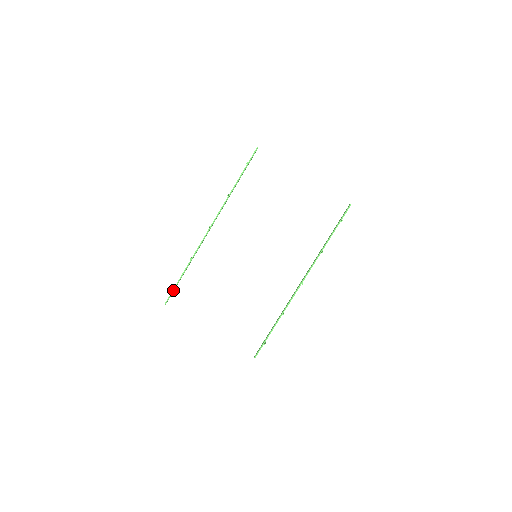
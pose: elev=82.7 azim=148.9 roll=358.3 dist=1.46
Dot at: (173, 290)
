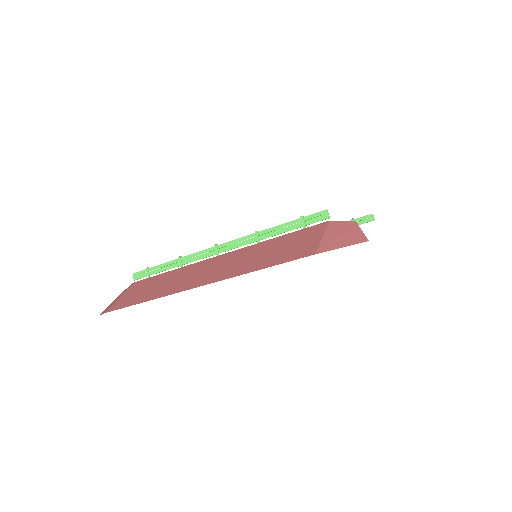
Dot at: (148, 276)
